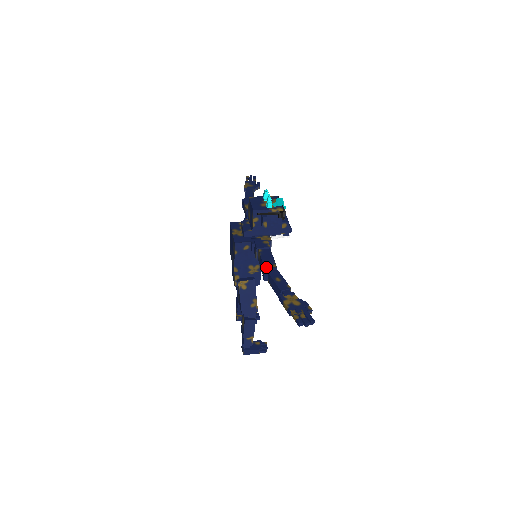
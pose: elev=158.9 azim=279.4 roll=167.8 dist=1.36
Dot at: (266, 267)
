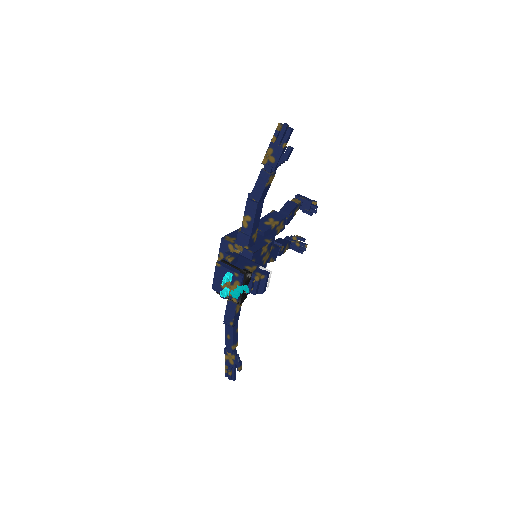
Dot at: (225, 321)
